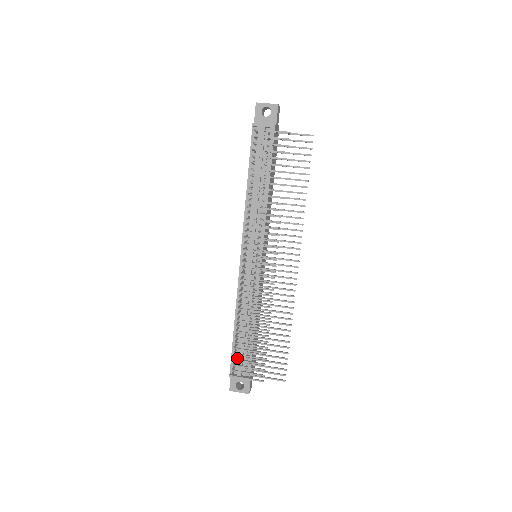
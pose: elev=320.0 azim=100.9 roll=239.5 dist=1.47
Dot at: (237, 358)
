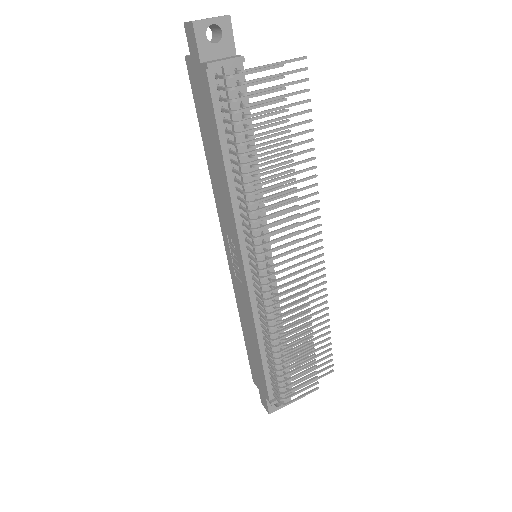
Dot at: occluded
